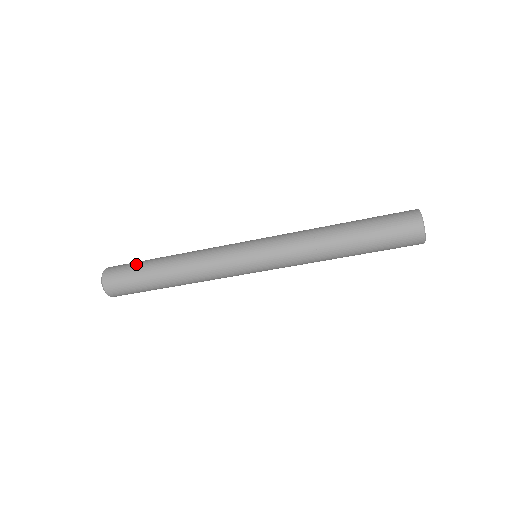
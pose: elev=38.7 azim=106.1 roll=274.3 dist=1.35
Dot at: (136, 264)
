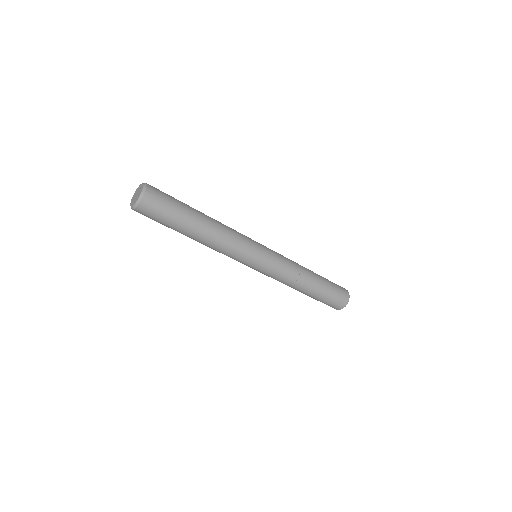
Dot at: occluded
